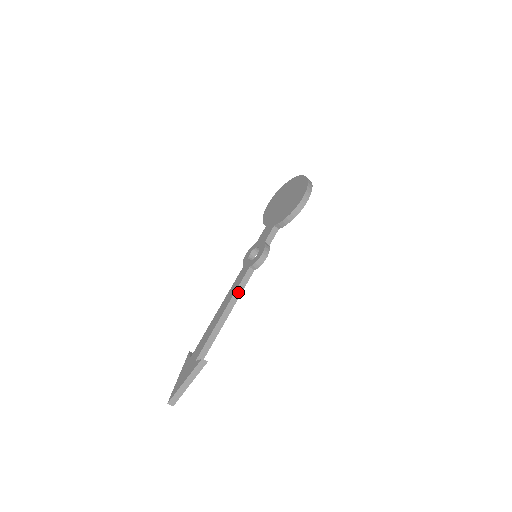
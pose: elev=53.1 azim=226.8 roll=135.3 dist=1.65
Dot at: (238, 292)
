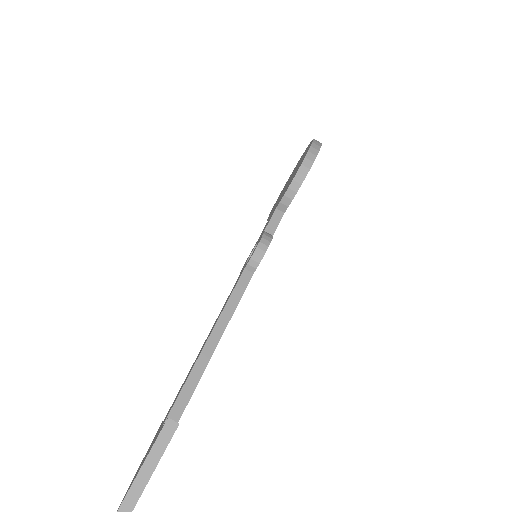
Dot at: (230, 307)
